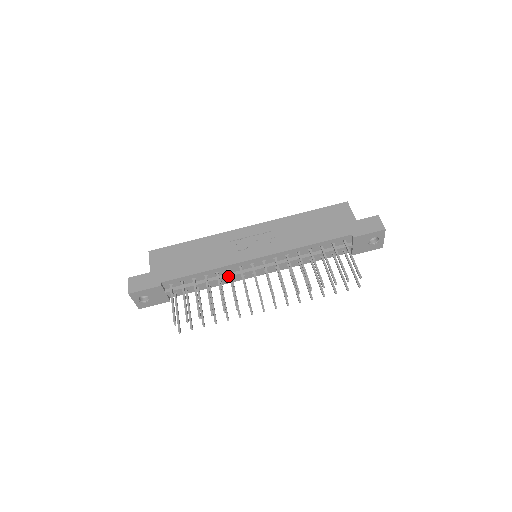
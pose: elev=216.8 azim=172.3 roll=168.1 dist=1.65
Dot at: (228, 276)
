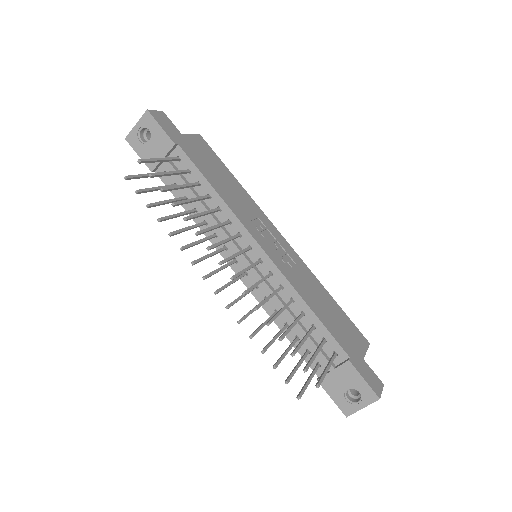
Dot at: occluded
